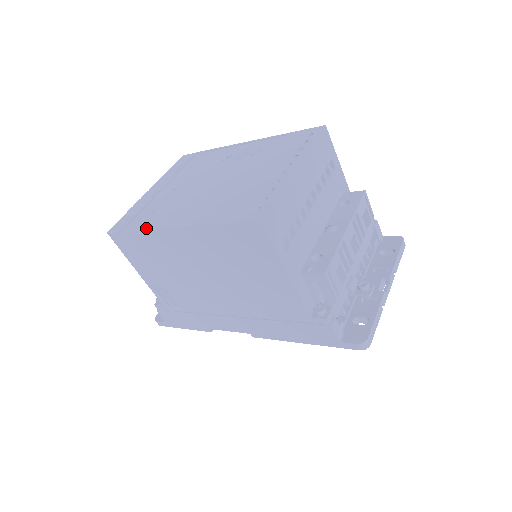
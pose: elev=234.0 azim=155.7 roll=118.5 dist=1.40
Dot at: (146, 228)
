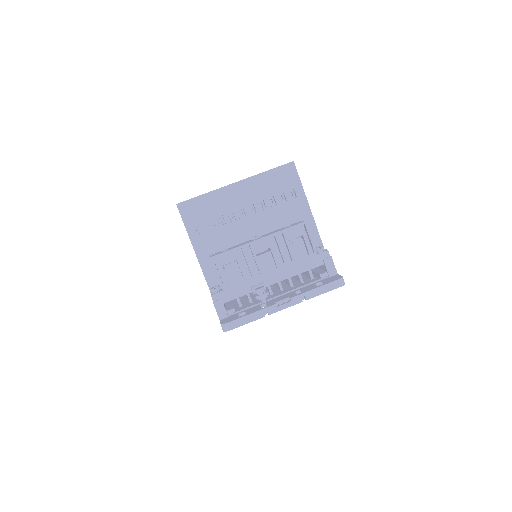
Dot at: occluded
